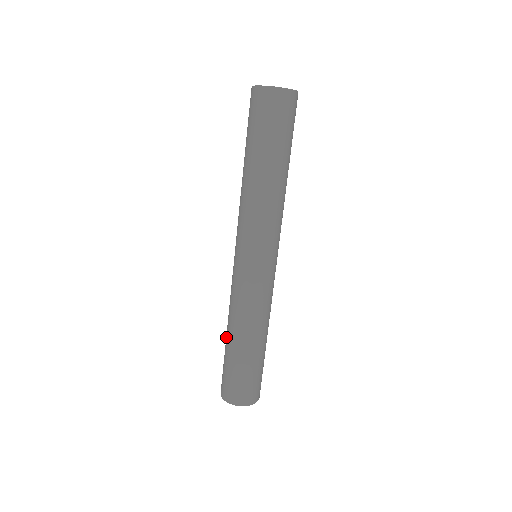
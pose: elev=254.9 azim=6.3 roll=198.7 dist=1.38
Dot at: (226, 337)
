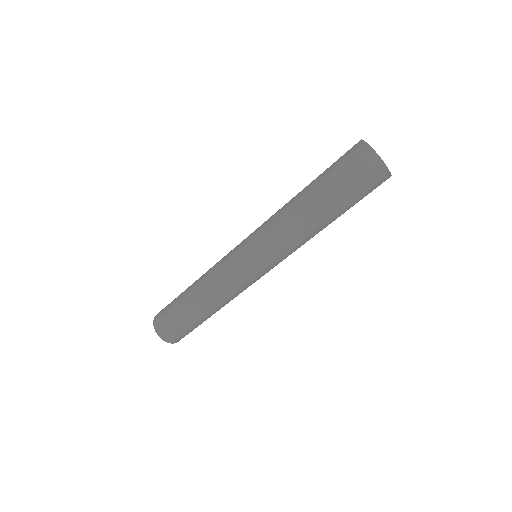
Dot at: (194, 307)
